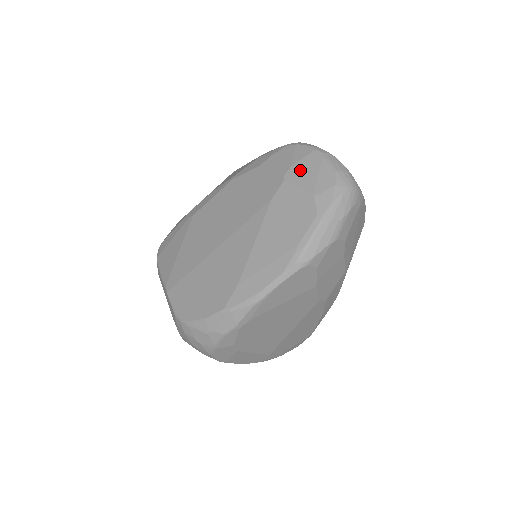
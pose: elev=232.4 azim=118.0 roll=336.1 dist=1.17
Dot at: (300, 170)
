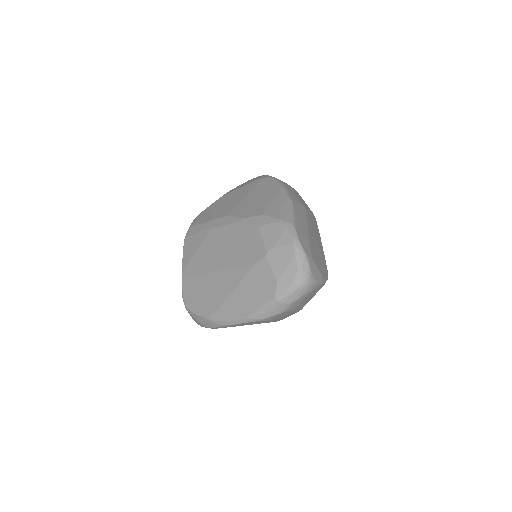
Dot at: (278, 255)
